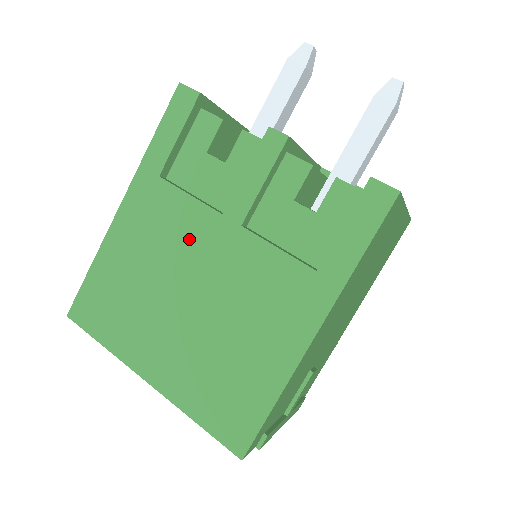
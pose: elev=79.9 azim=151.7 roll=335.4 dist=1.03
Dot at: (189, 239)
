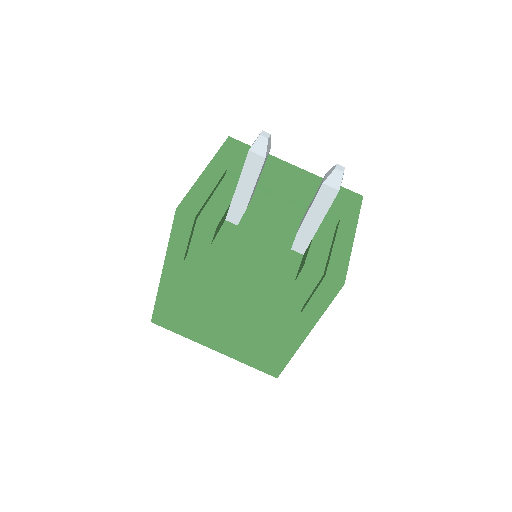
Dot at: (217, 294)
